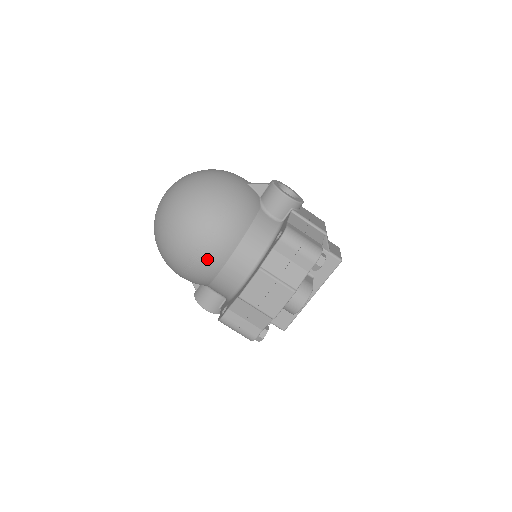
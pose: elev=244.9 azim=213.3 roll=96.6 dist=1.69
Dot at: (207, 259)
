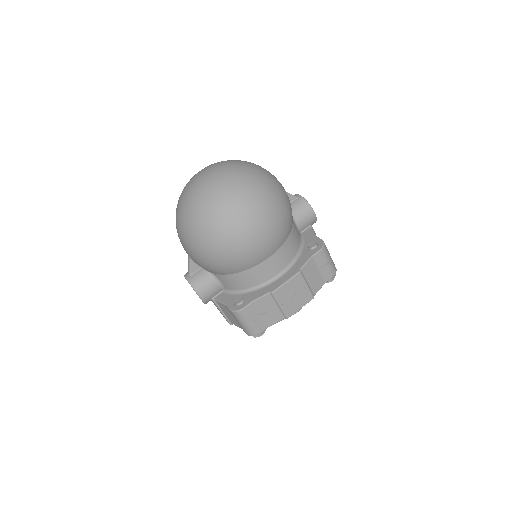
Dot at: (259, 250)
